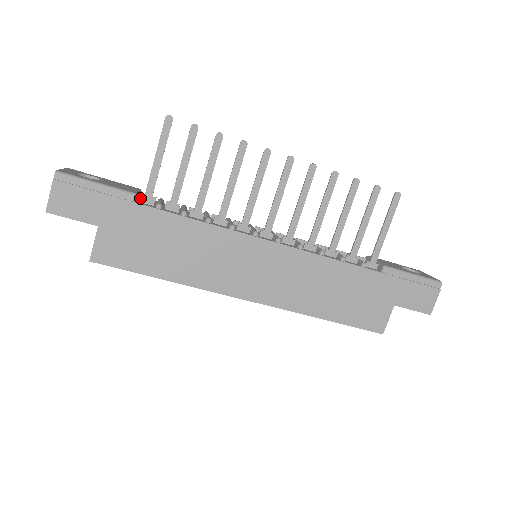
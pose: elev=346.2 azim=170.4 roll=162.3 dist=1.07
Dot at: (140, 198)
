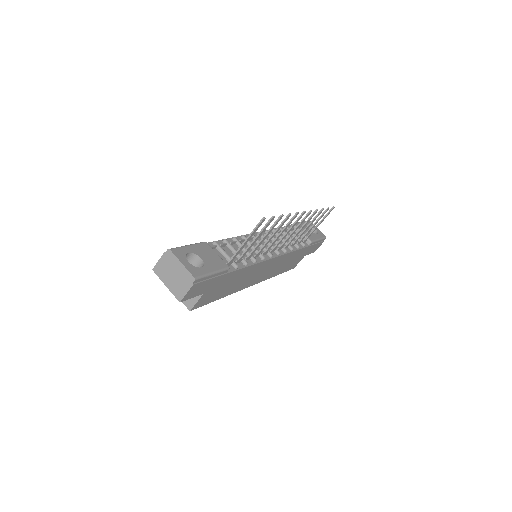
Dot at: (226, 265)
